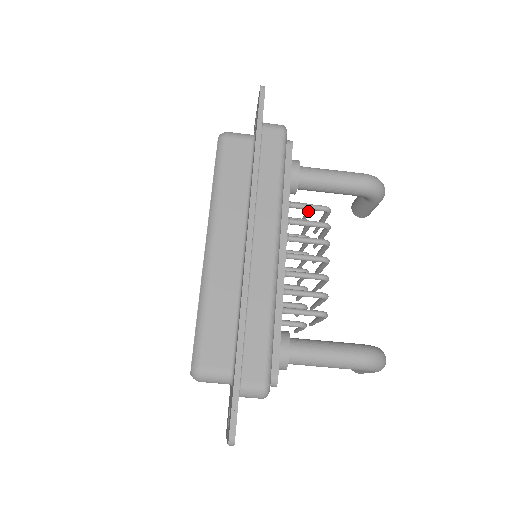
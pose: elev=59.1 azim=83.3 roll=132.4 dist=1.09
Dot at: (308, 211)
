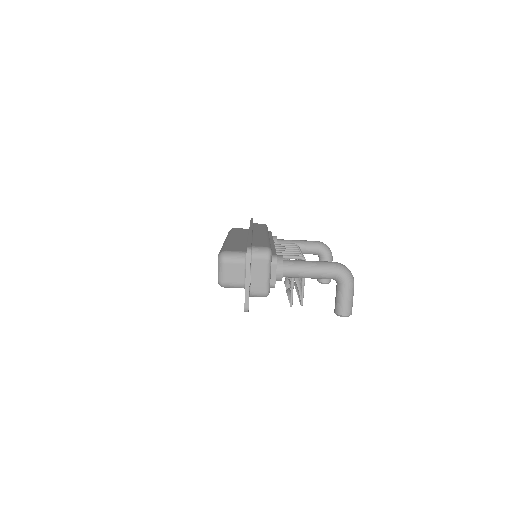
Dot at: occluded
